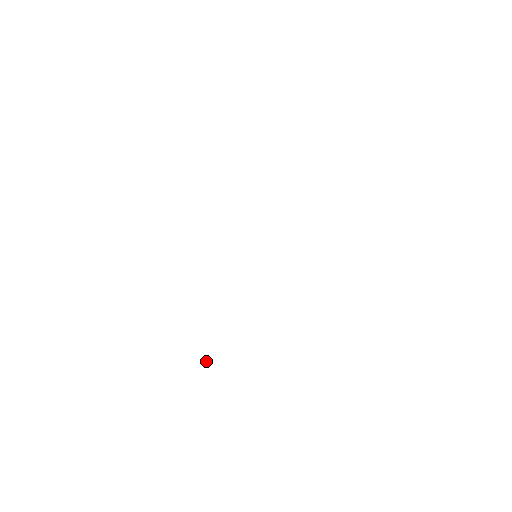
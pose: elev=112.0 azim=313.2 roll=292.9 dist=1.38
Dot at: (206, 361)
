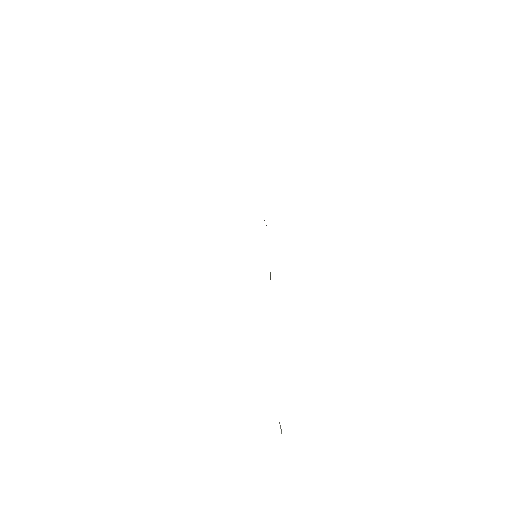
Dot at: occluded
